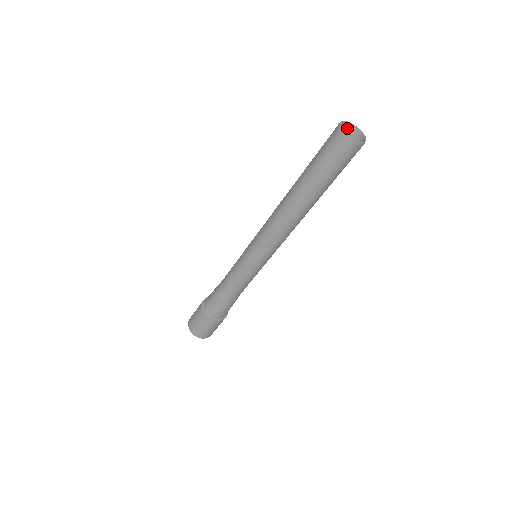
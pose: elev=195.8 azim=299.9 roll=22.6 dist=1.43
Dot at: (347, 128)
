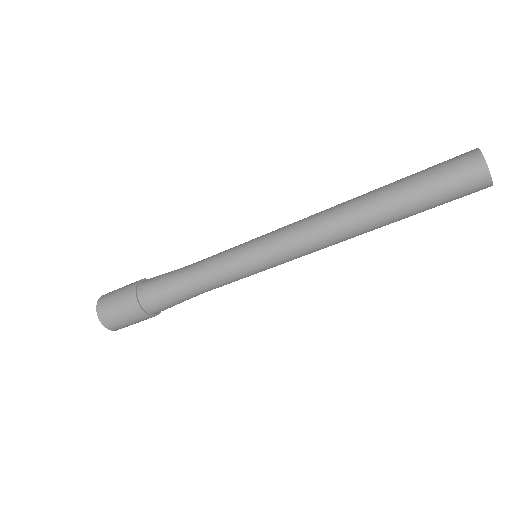
Dot at: occluded
